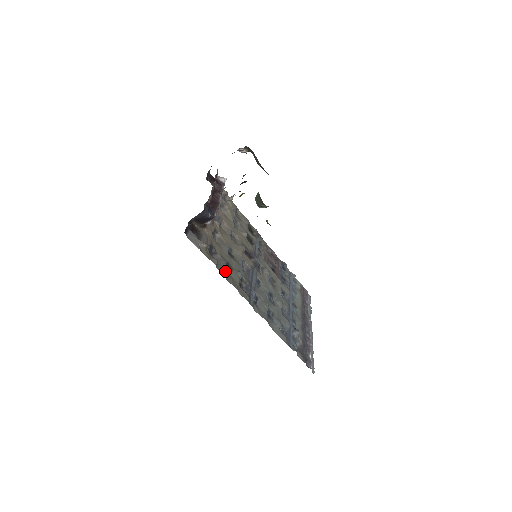
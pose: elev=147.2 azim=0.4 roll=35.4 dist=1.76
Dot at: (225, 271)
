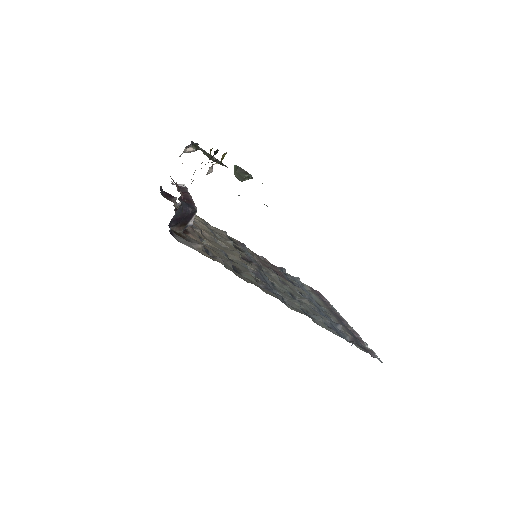
Dot at: (235, 272)
